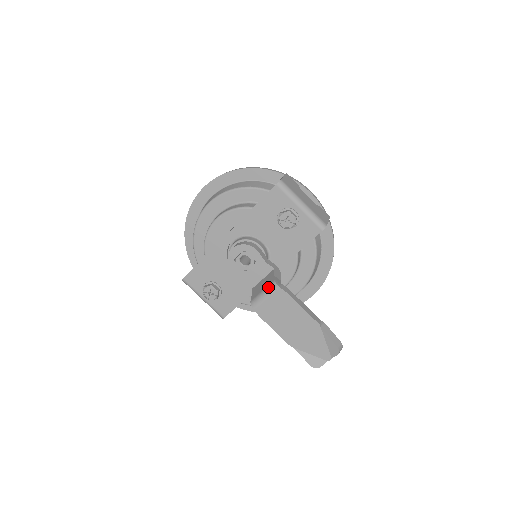
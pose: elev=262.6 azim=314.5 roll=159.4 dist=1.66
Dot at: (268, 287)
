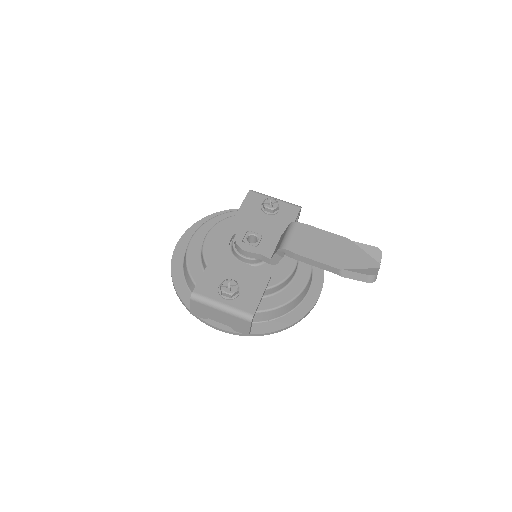
Dot at: (287, 229)
